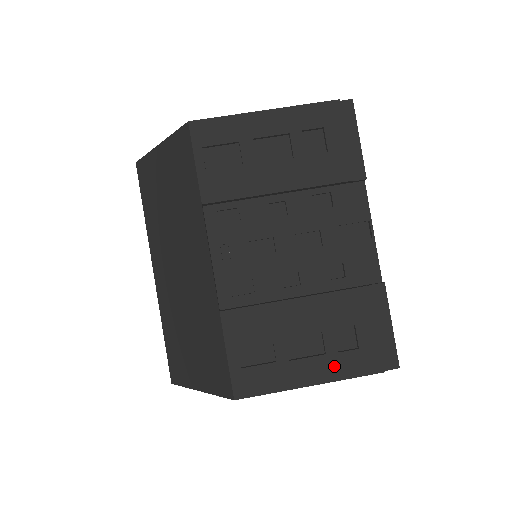
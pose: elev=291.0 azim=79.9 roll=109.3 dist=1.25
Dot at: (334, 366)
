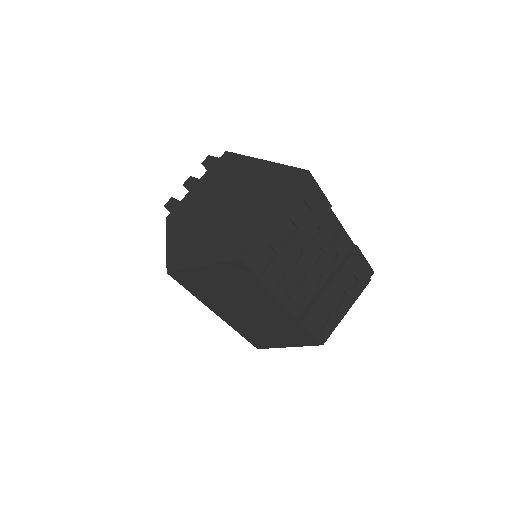
Dot at: (353, 297)
